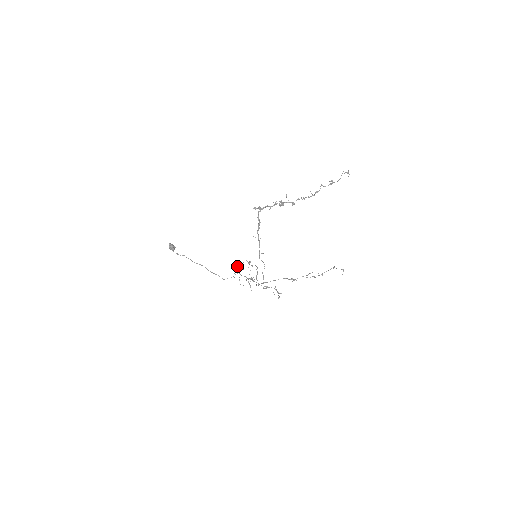
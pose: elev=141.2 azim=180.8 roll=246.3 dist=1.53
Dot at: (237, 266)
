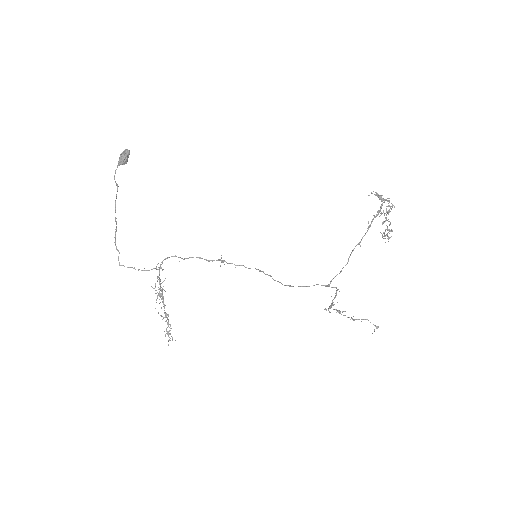
Dot at: occluded
